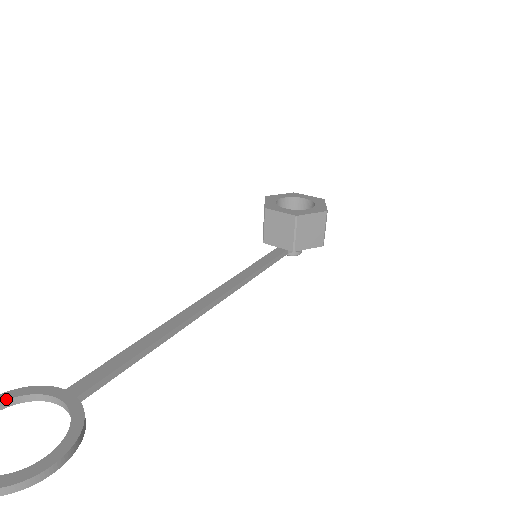
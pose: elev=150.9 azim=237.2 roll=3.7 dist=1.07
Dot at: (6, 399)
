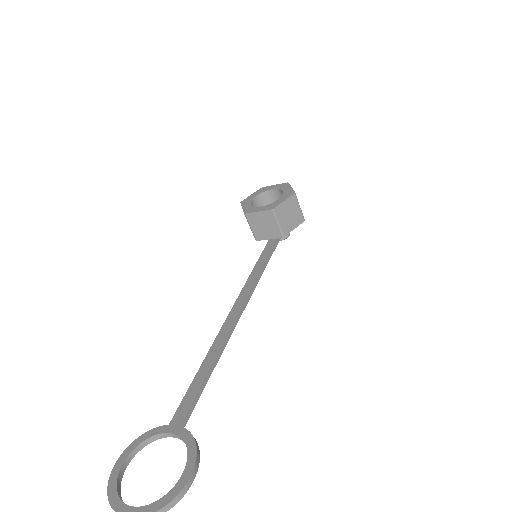
Dot at: (132, 450)
